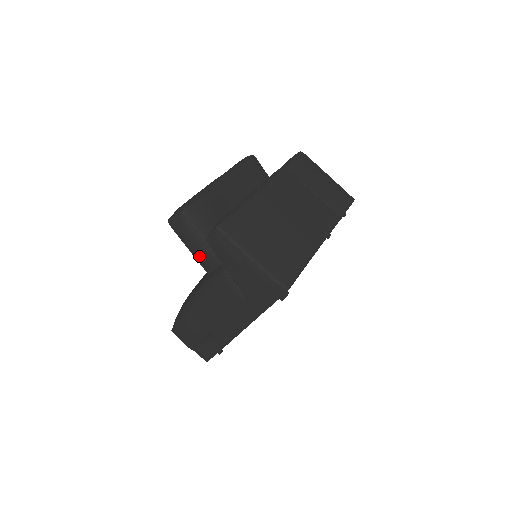
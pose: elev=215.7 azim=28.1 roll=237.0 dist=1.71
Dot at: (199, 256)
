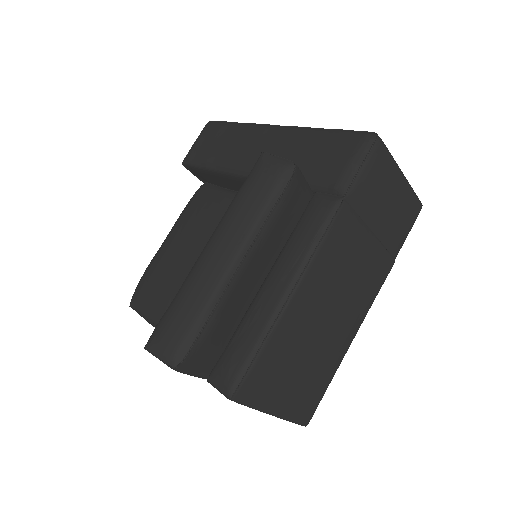
Dot at: occluded
